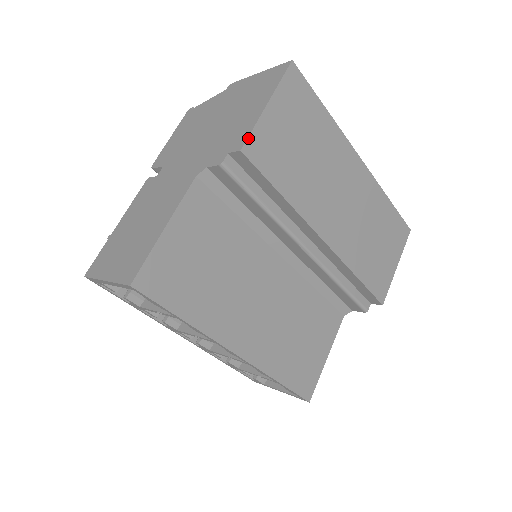
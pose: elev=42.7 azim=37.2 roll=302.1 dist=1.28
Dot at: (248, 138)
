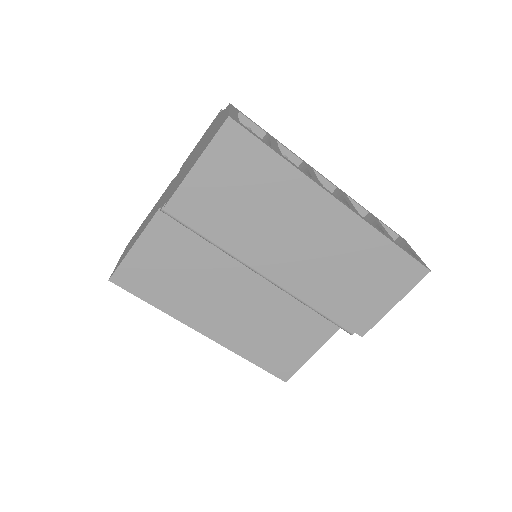
Dot at: (172, 196)
